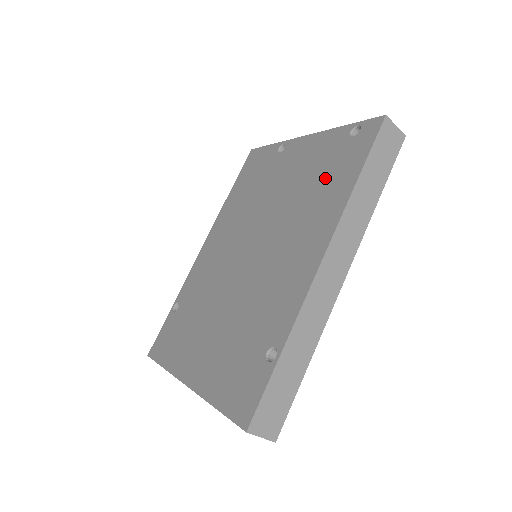
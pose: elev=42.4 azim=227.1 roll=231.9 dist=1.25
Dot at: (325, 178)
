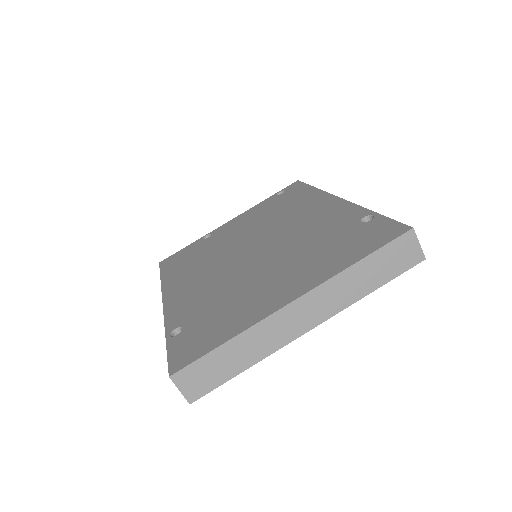
Dot at: (284, 204)
